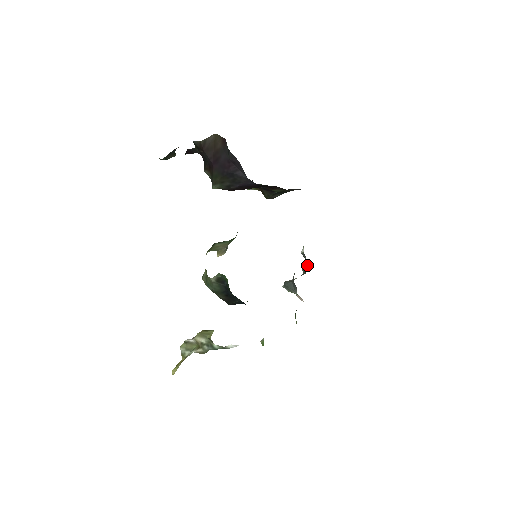
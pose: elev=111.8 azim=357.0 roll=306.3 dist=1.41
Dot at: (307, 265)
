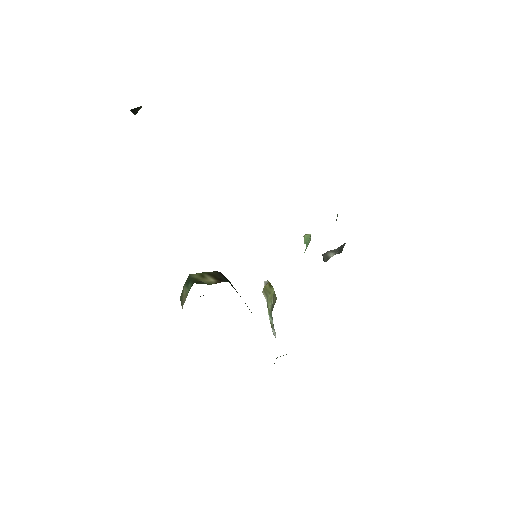
Dot at: occluded
